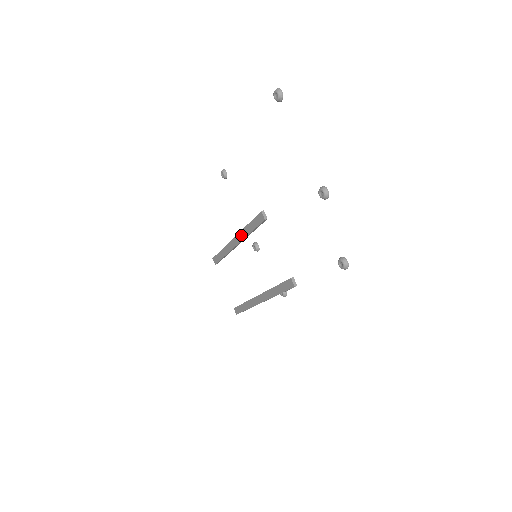
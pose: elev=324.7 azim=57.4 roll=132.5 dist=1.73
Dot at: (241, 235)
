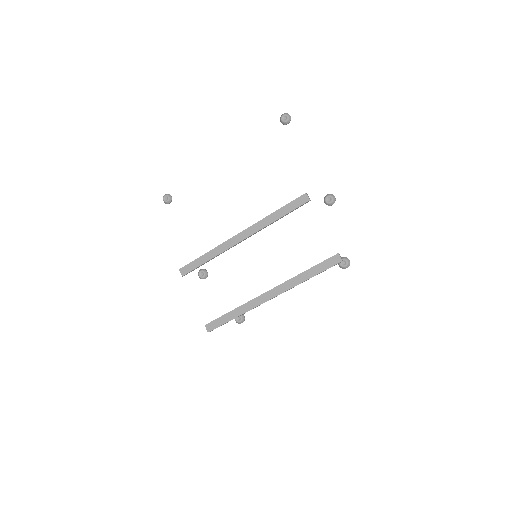
Dot at: (258, 226)
